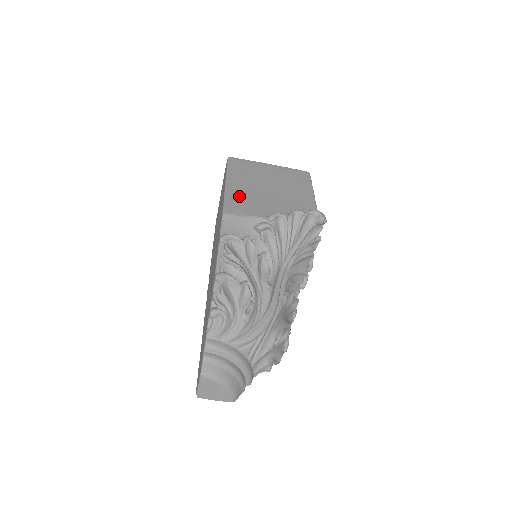
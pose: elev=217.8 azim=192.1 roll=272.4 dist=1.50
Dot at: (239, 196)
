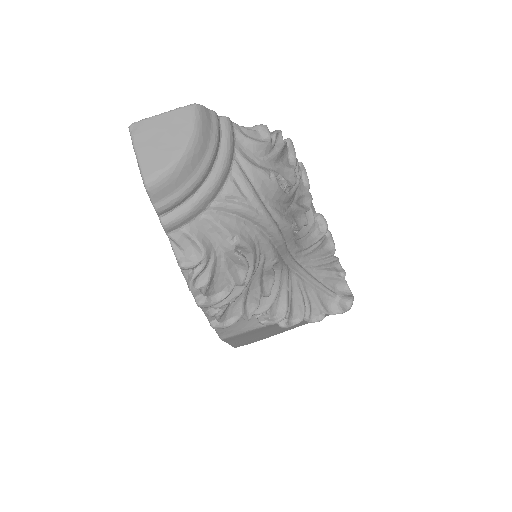
Dot at: occluded
